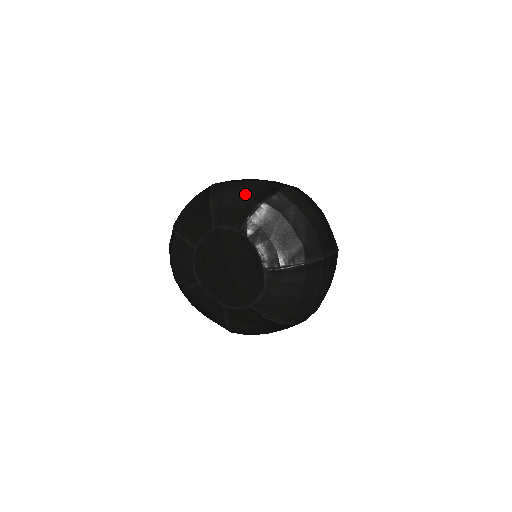
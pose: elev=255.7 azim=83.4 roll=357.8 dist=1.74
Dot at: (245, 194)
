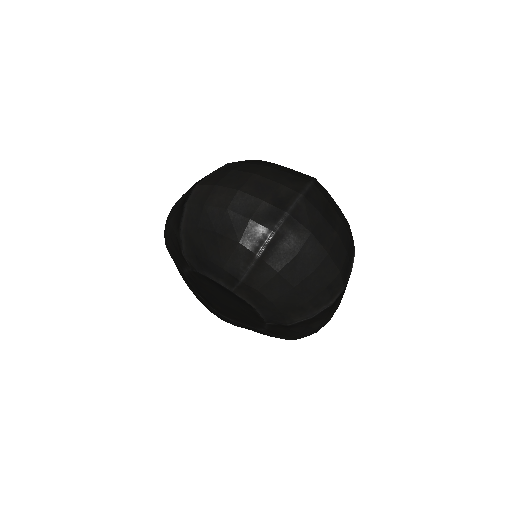
Dot at: (171, 229)
